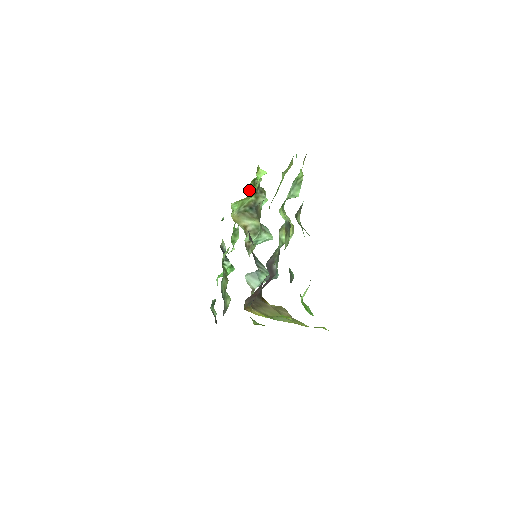
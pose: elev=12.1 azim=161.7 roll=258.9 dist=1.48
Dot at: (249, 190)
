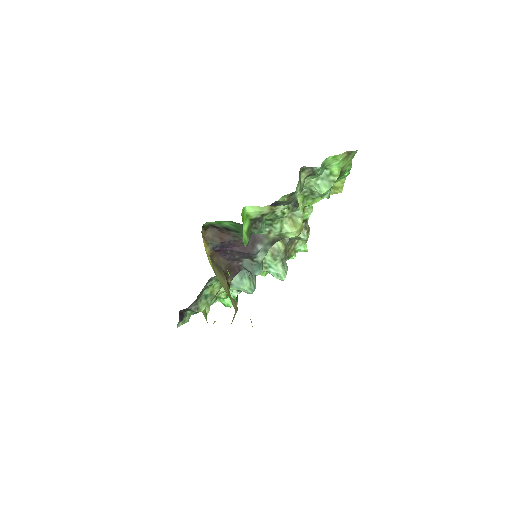
Dot at: occluded
